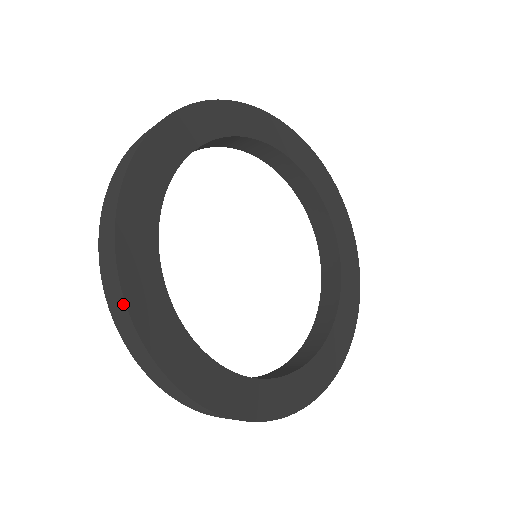
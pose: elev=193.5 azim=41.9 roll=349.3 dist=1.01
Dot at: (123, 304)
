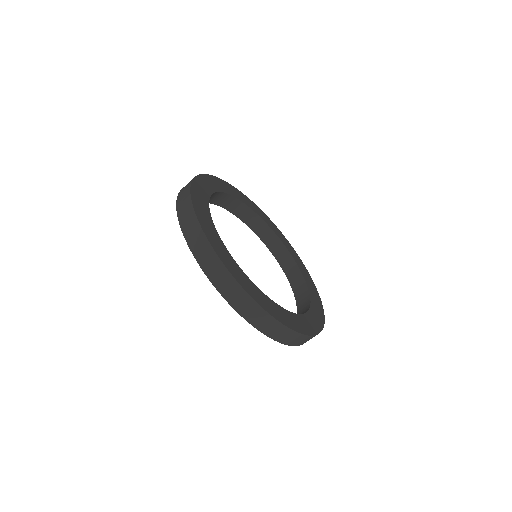
Dot at: (214, 255)
